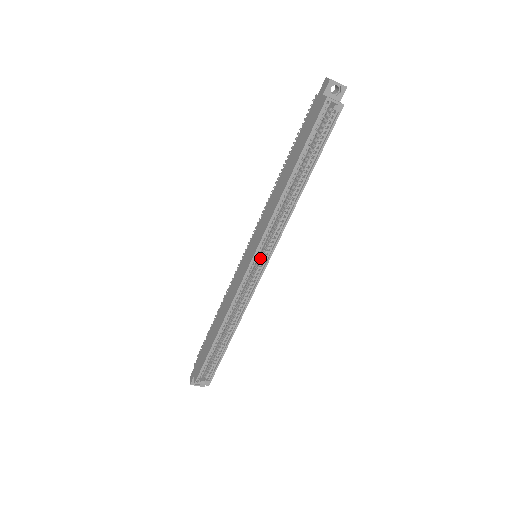
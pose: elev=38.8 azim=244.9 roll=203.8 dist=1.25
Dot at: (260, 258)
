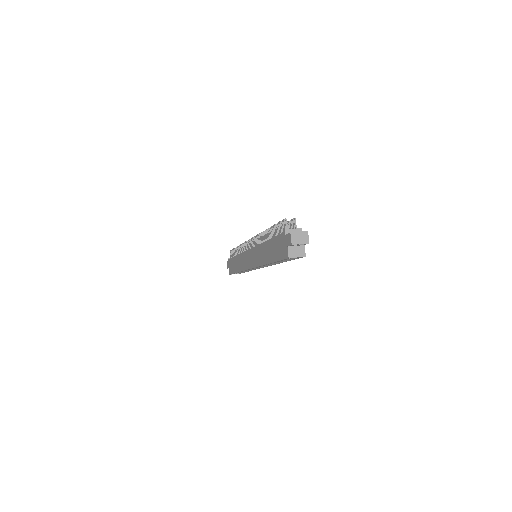
Dot at: occluded
